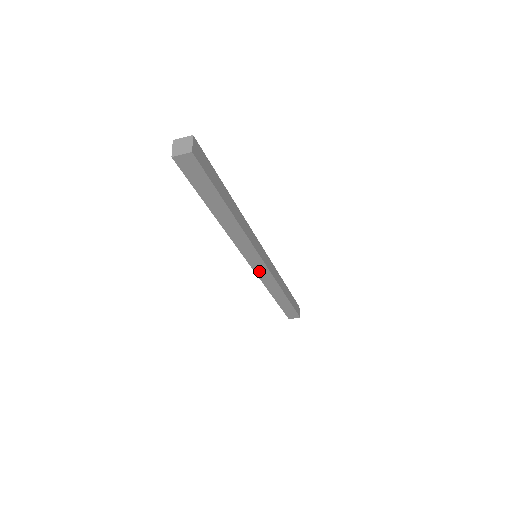
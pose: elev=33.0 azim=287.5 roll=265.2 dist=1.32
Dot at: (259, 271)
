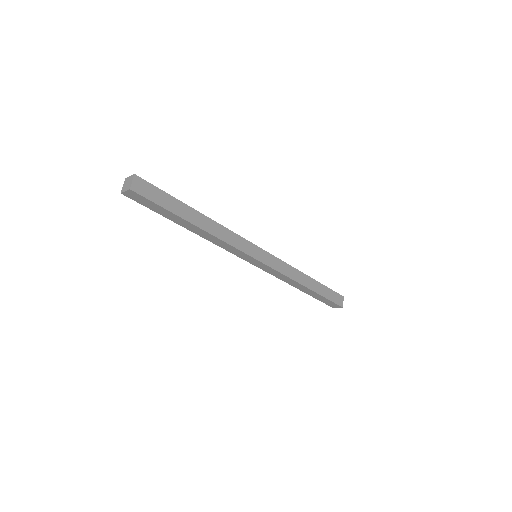
Dot at: (264, 268)
